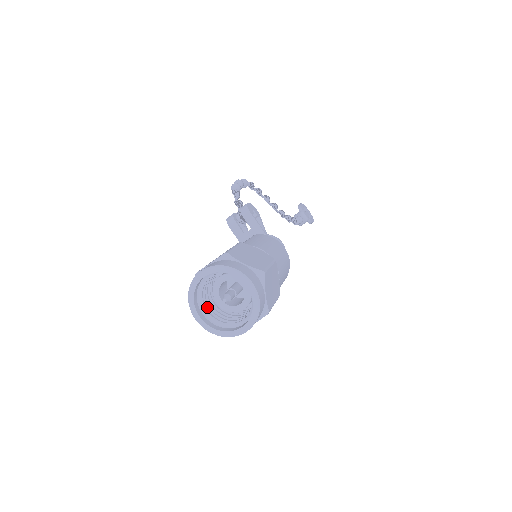
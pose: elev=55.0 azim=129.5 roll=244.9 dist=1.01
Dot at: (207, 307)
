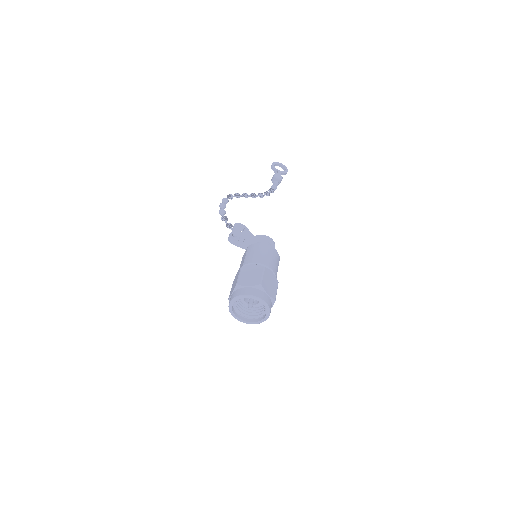
Dot at: (244, 312)
